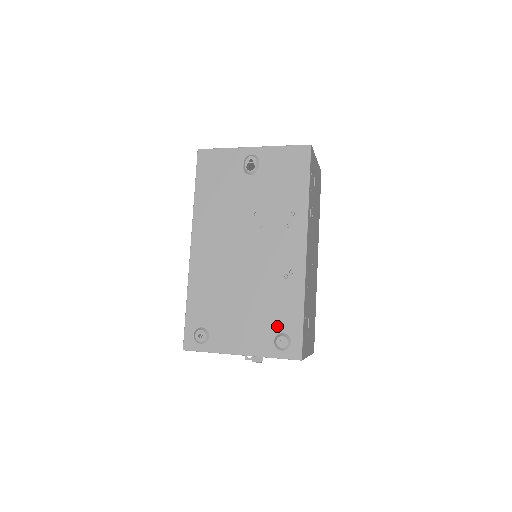
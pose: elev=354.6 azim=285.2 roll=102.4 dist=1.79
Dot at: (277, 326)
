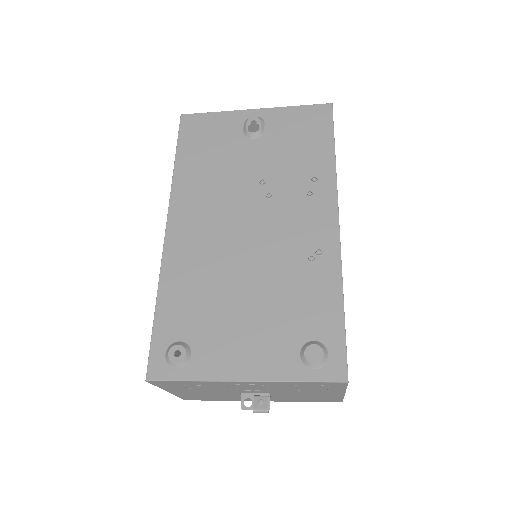
Dot at: (303, 330)
